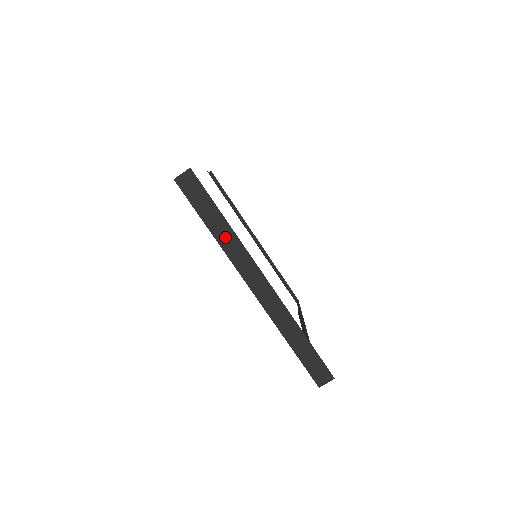
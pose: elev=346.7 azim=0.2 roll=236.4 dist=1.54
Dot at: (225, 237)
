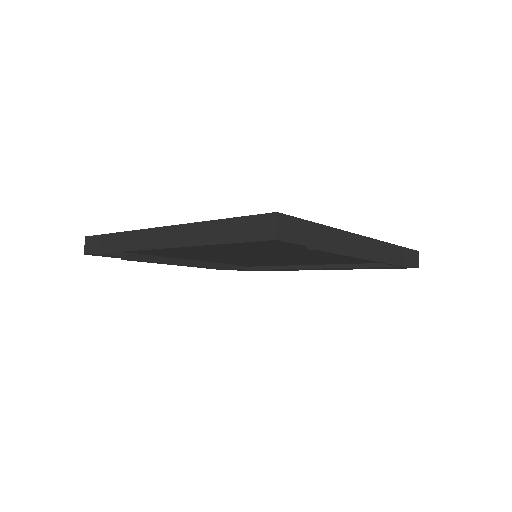
Dot at: (123, 242)
